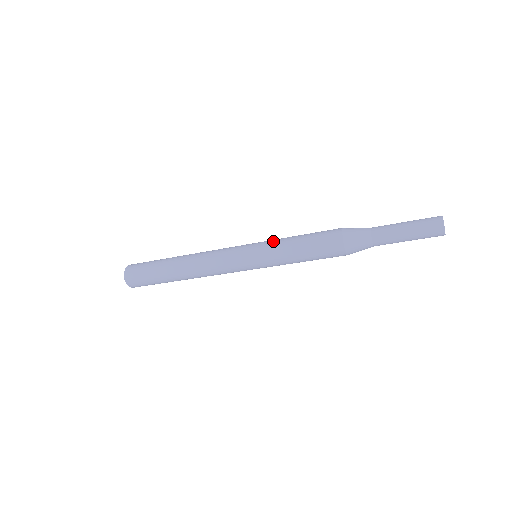
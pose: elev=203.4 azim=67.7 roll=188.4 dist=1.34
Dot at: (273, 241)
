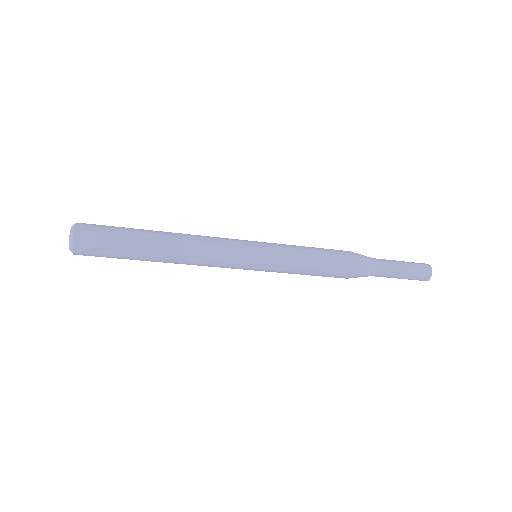
Dot at: occluded
